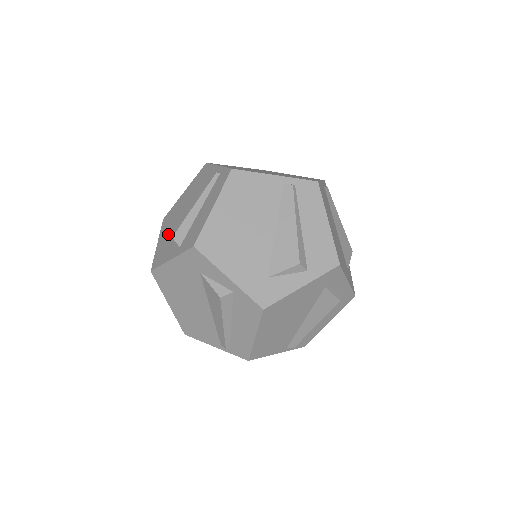
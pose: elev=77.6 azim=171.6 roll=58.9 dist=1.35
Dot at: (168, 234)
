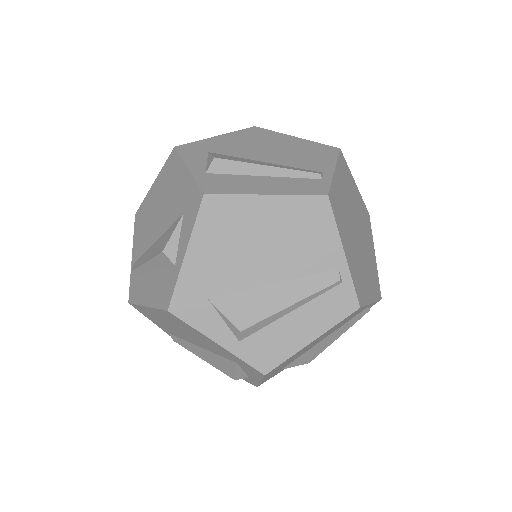
Dot at: (229, 145)
